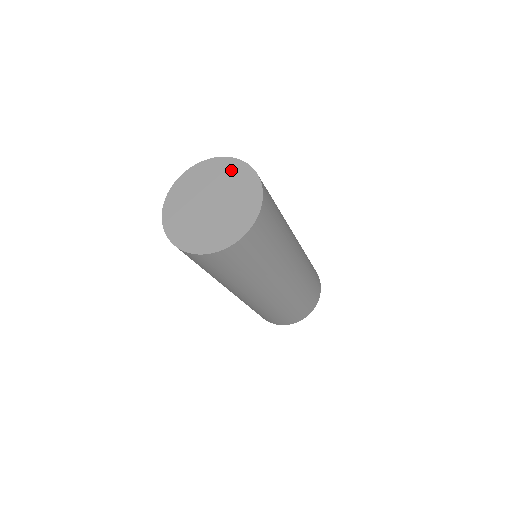
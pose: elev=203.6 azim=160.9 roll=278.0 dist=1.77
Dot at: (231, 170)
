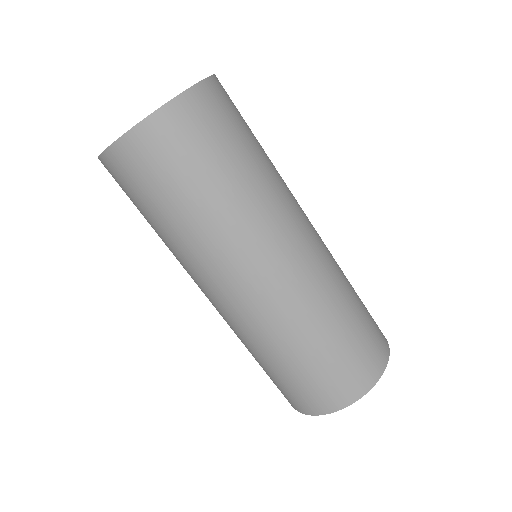
Dot at: occluded
